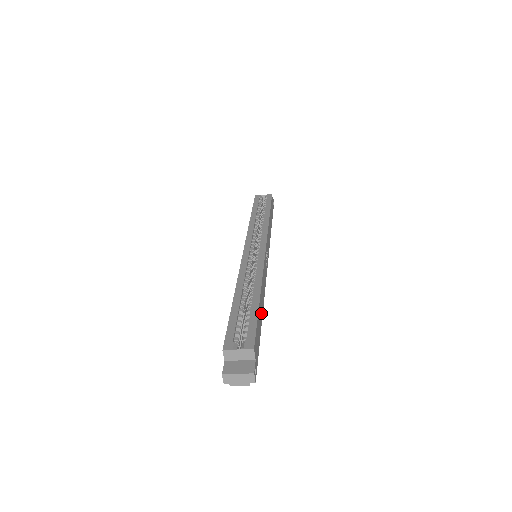
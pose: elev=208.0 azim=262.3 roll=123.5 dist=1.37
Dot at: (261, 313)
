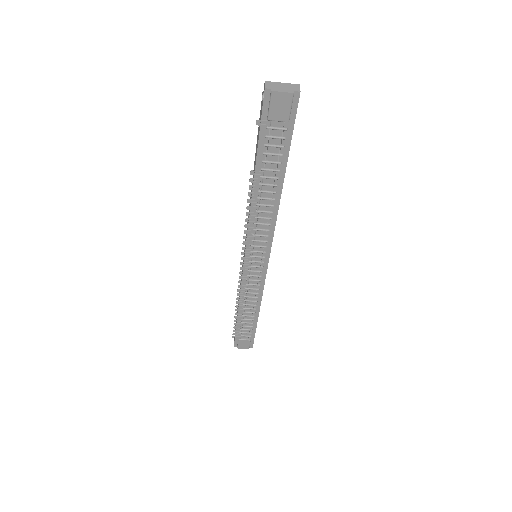
Dot at: occluded
